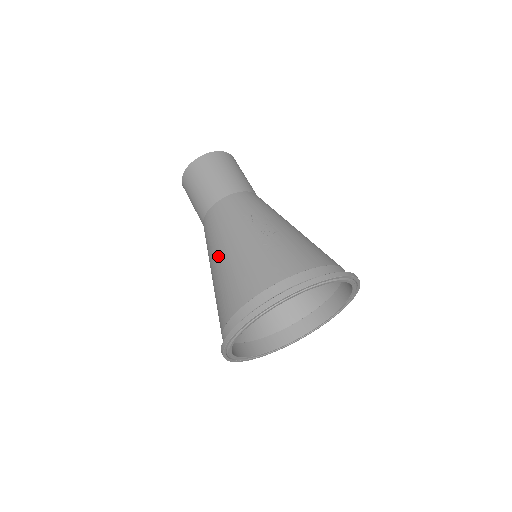
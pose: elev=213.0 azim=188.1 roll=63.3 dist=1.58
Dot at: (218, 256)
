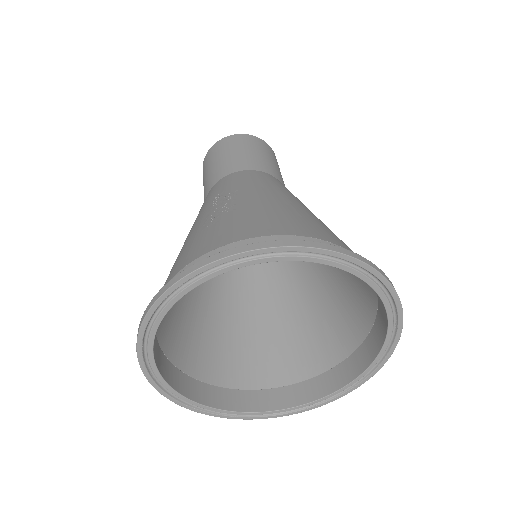
Dot at: occluded
